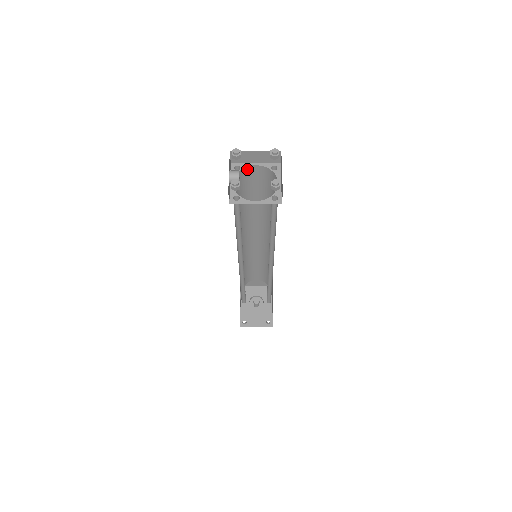
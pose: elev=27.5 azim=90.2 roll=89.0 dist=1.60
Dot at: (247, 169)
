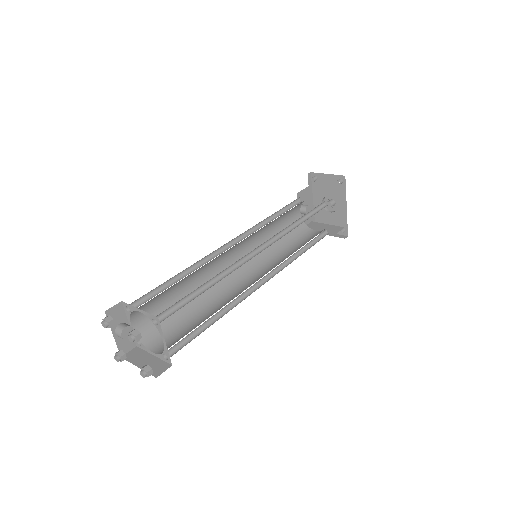
Dot at: occluded
